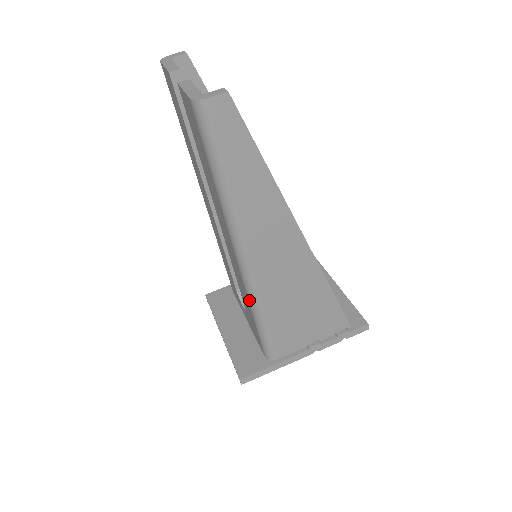
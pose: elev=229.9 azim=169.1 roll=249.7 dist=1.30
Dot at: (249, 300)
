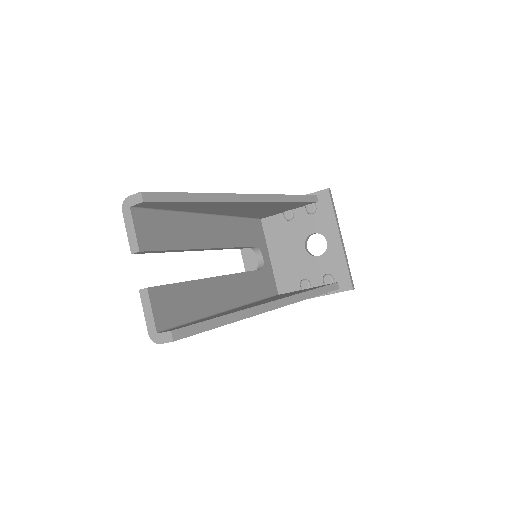
Dot at: occluded
